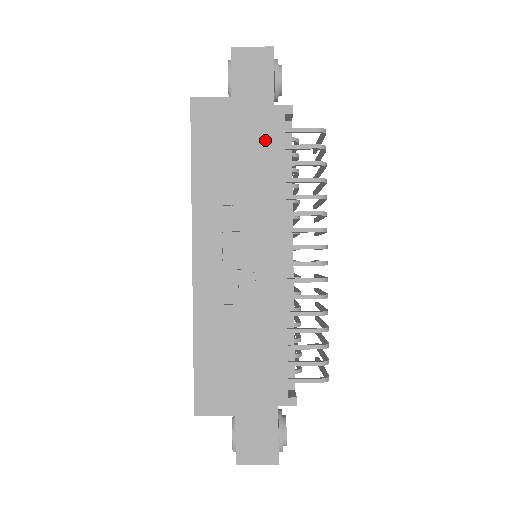
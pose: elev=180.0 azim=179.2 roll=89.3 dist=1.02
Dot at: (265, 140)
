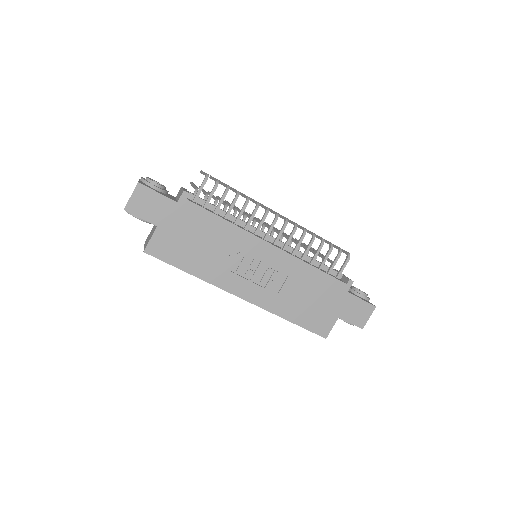
Dot at: (196, 220)
